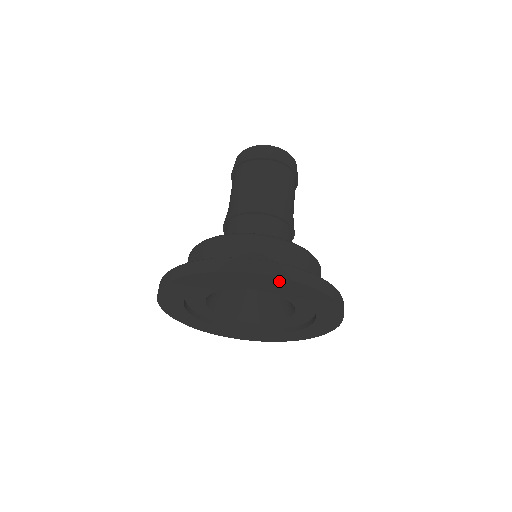
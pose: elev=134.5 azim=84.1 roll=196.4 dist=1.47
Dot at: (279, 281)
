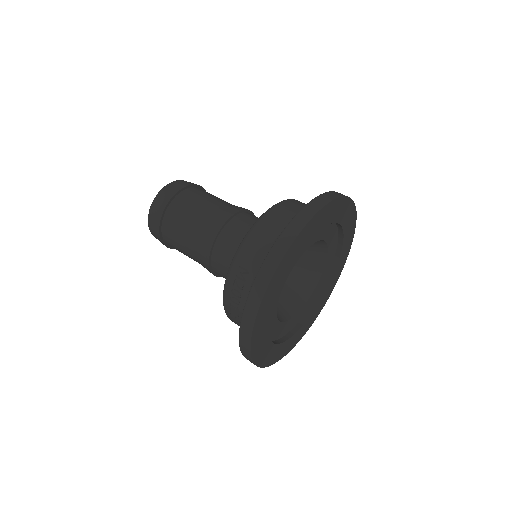
Dot at: (335, 205)
